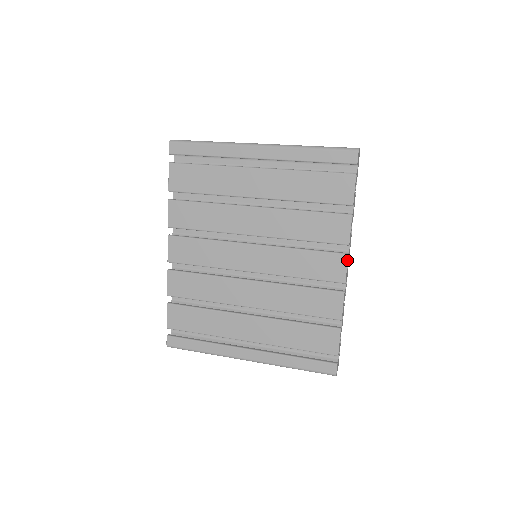
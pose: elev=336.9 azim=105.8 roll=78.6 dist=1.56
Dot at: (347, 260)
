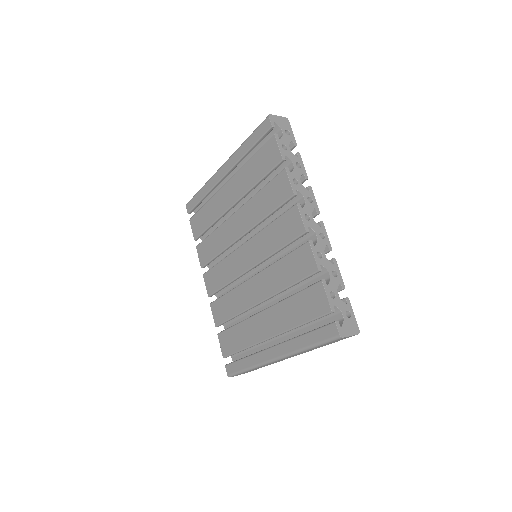
Dot at: (298, 209)
